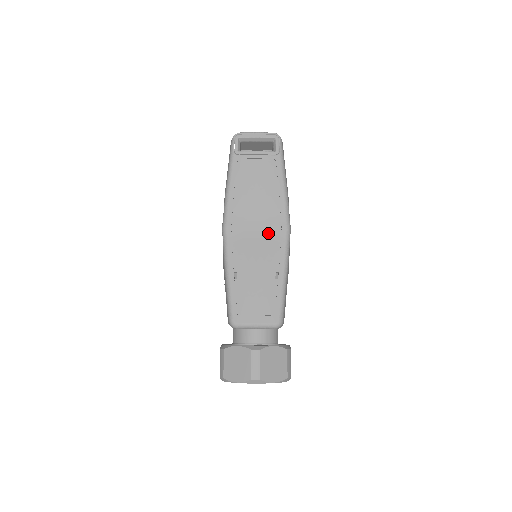
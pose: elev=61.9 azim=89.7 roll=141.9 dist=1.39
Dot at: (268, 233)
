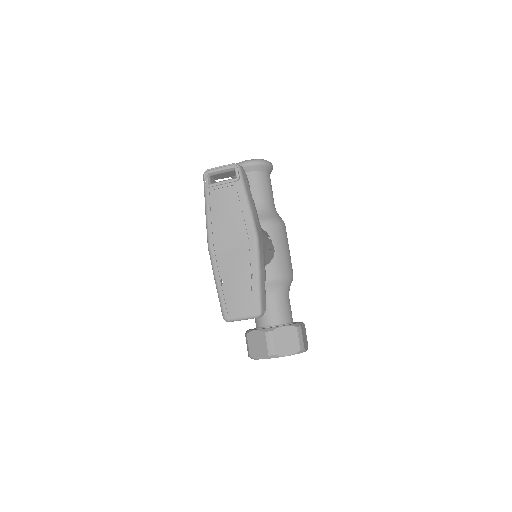
Dot at: (241, 244)
